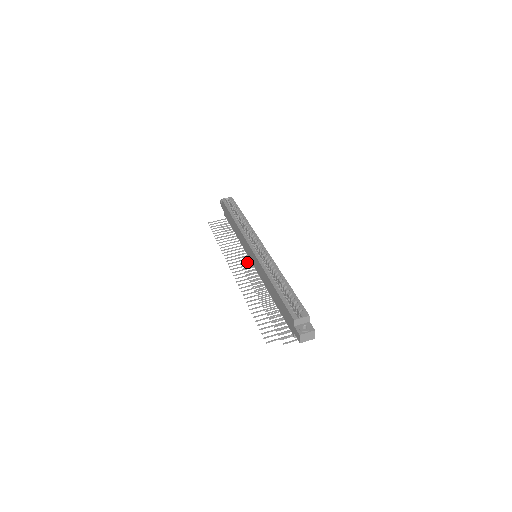
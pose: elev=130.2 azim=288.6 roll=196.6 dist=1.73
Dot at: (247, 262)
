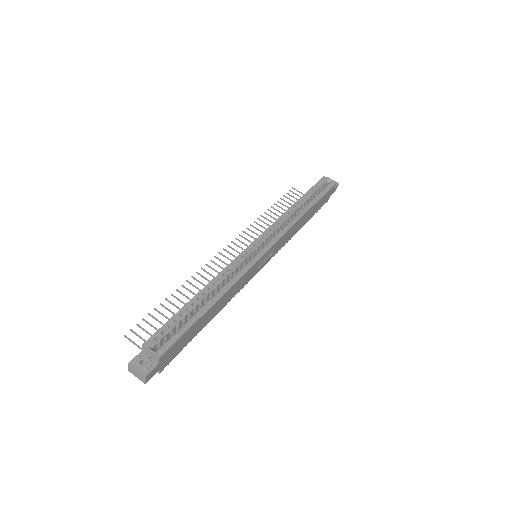
Dot at: occluded
